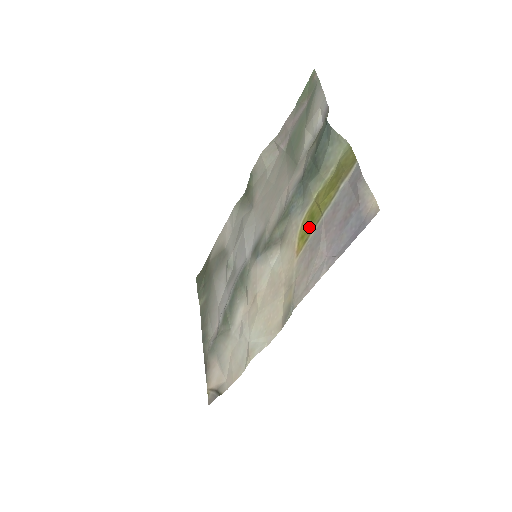
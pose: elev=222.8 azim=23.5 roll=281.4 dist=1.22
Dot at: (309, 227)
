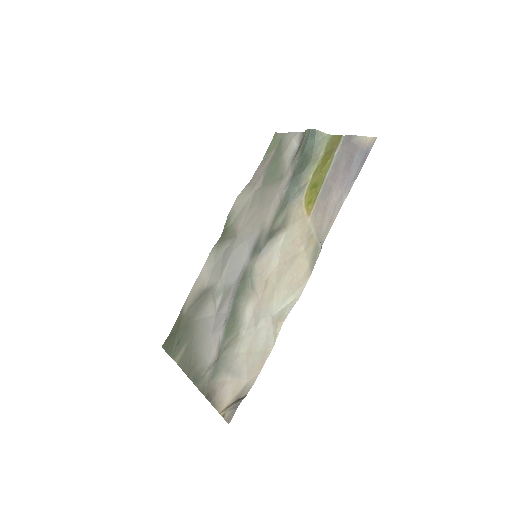
Dot at: (314, 192)
